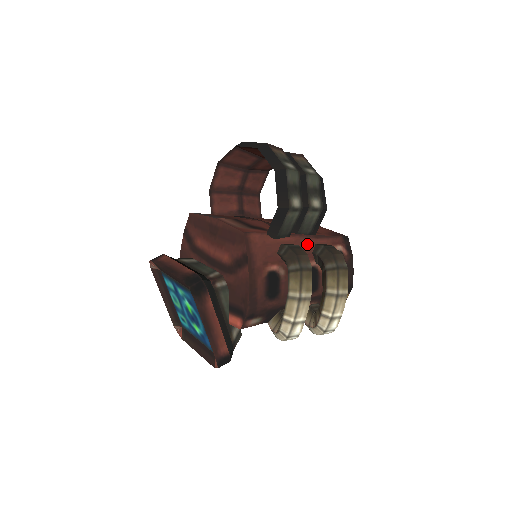
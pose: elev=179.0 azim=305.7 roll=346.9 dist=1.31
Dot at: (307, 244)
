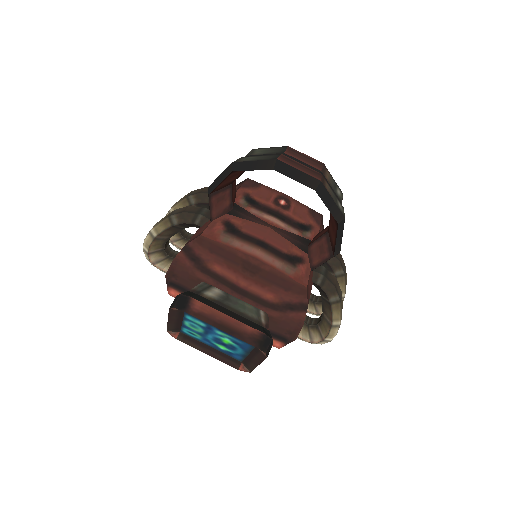
Dot at: occluded
